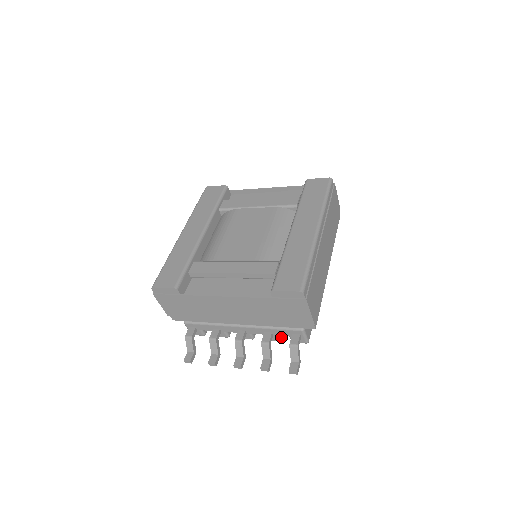
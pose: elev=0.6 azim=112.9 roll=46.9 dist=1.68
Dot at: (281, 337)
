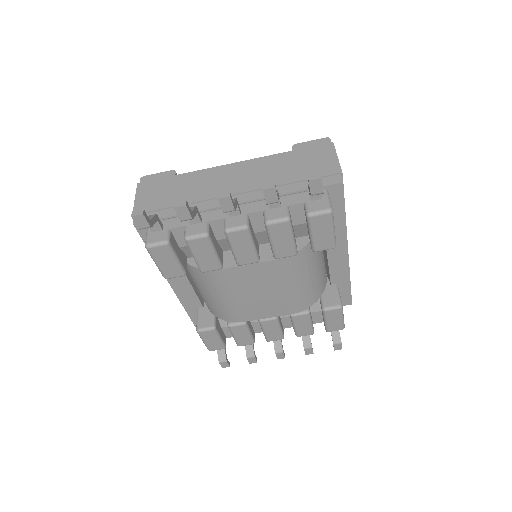
Dot at: (290, 220)
